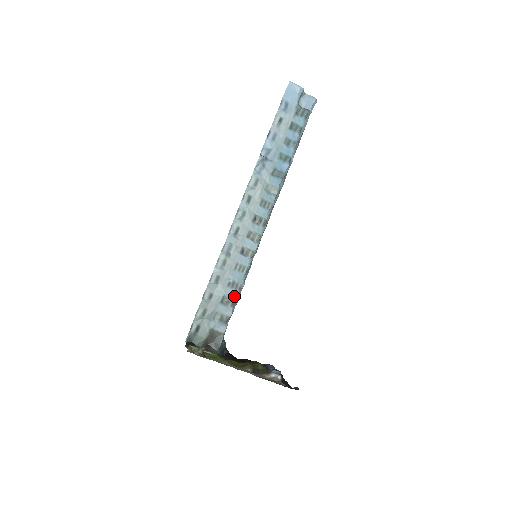
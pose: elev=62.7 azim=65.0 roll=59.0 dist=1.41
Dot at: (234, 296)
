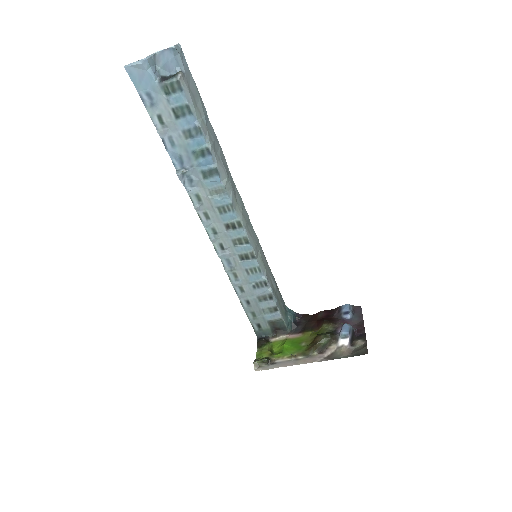
Dot at: (266, 292)
